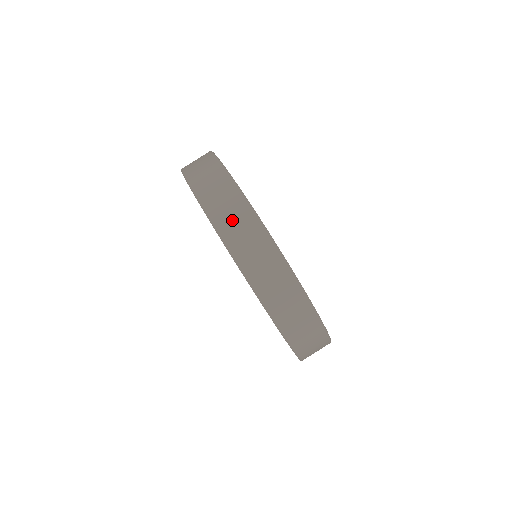
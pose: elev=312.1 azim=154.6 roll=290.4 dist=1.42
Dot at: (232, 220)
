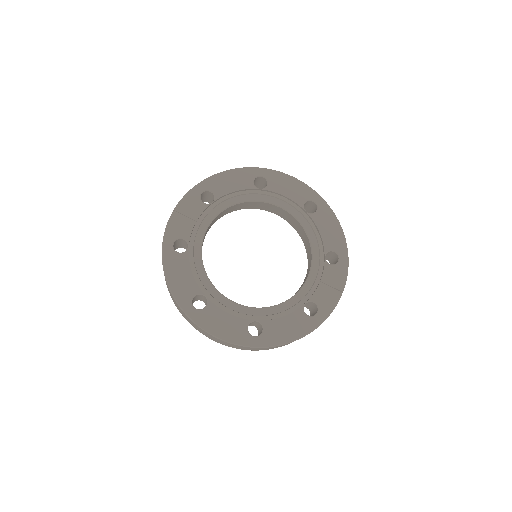
Dot at: (211, 338)
